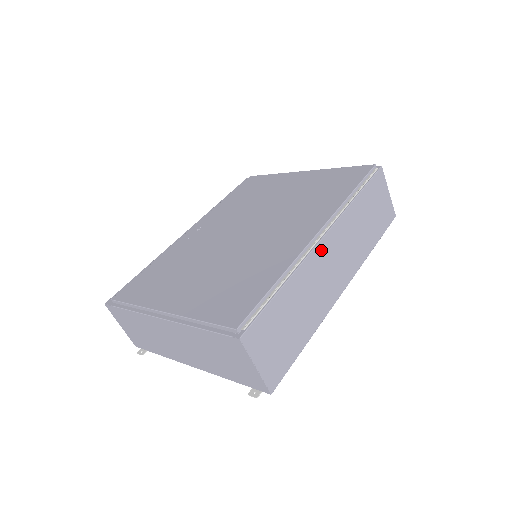
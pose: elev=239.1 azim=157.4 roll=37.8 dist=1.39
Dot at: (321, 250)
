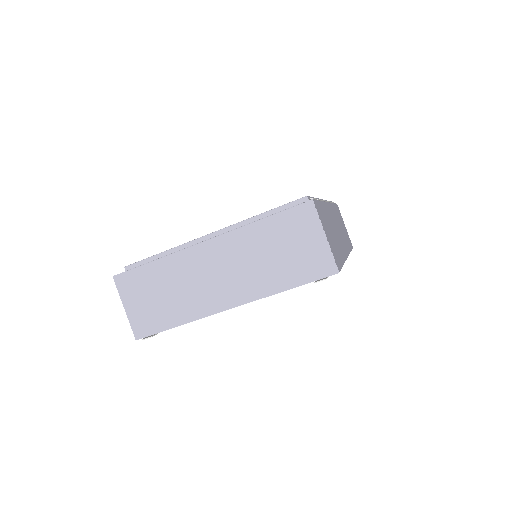
Dot at: (329, 209)
